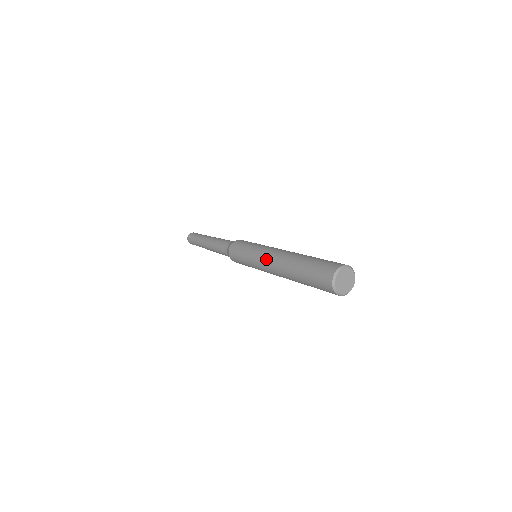
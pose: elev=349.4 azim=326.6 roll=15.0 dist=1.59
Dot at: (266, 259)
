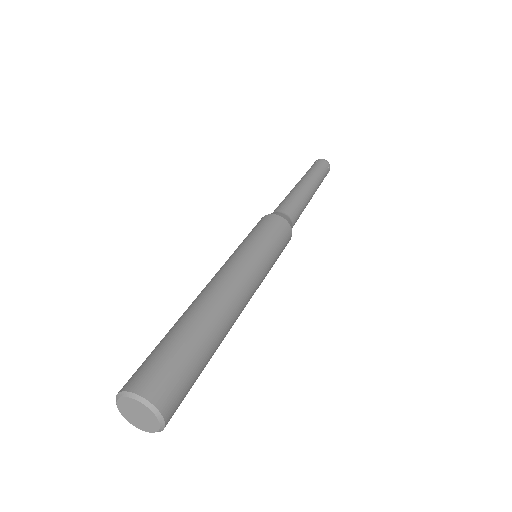
Dot at: occluded
